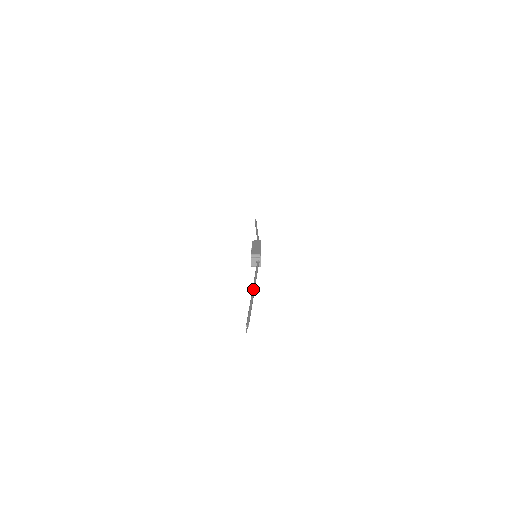
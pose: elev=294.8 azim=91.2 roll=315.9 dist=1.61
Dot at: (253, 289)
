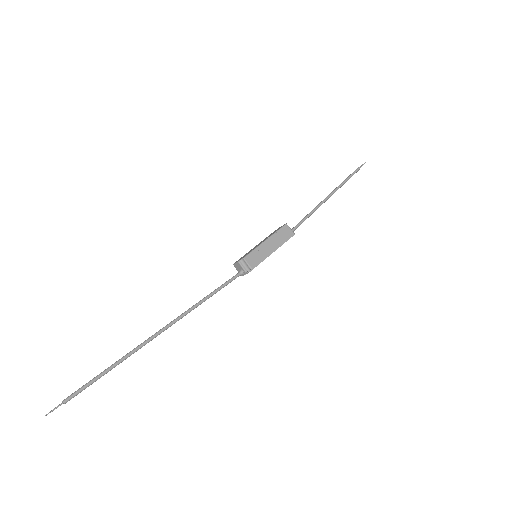
Dot at: (159, 332)
